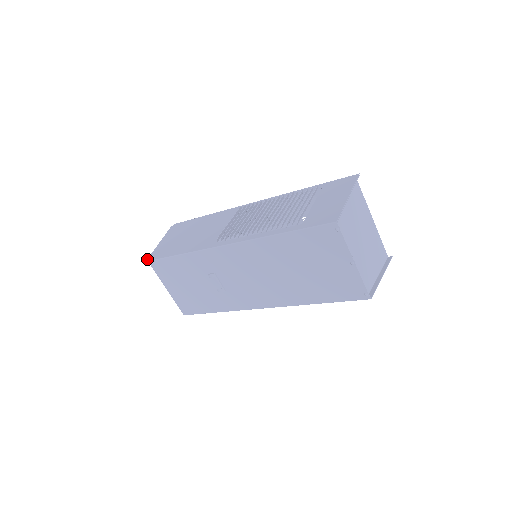
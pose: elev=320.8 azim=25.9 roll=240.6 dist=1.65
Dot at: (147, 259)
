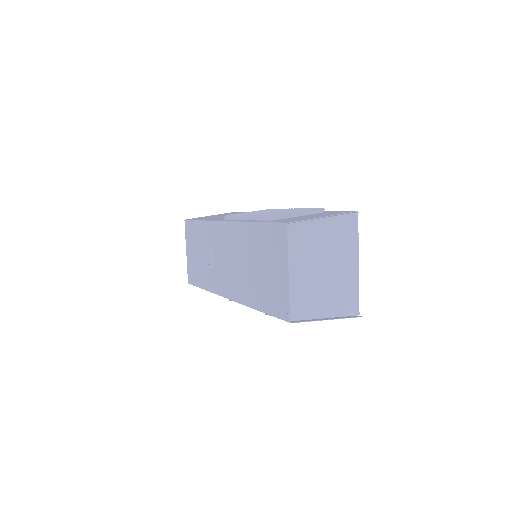
Dot at: (186, 219)
